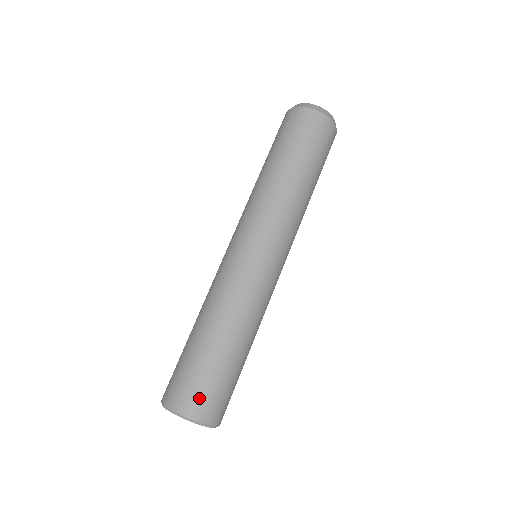
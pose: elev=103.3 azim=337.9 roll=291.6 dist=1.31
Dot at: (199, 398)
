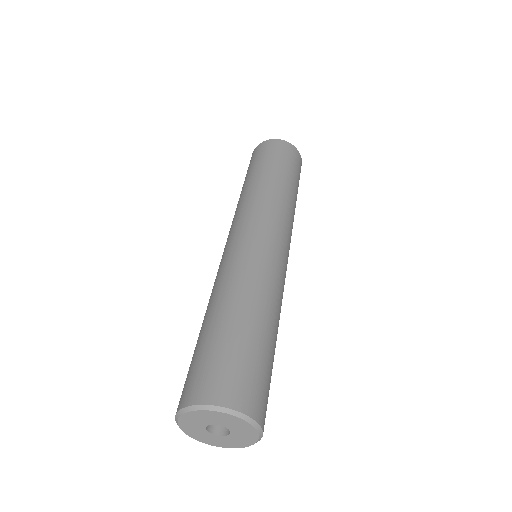
Dot at: (225, 379)
